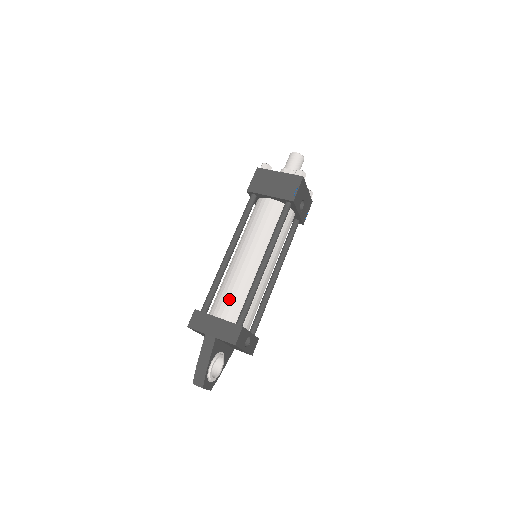
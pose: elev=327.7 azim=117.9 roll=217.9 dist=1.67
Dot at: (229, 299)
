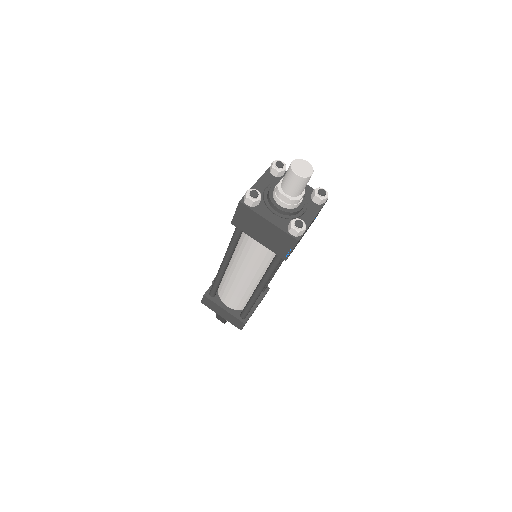
Dot at: (231, 298)
